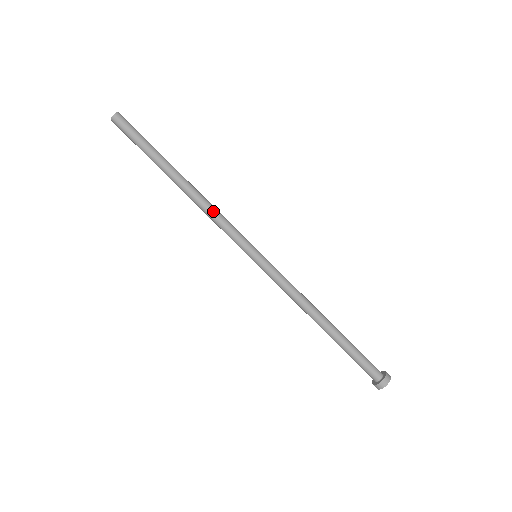
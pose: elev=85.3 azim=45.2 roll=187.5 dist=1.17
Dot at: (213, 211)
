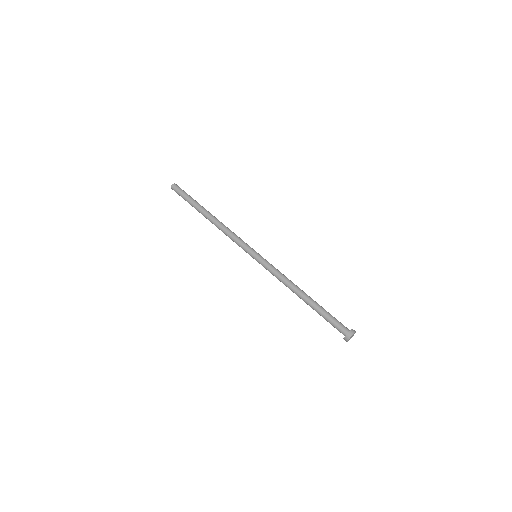
Dot at: (227, 231)
